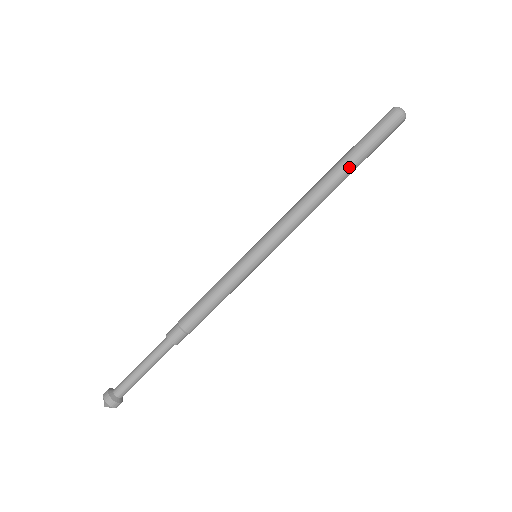
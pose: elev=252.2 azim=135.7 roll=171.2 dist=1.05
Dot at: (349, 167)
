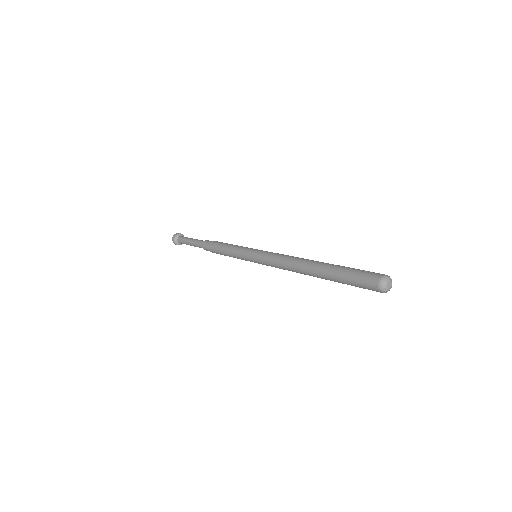
Dot at: (323, 271)
